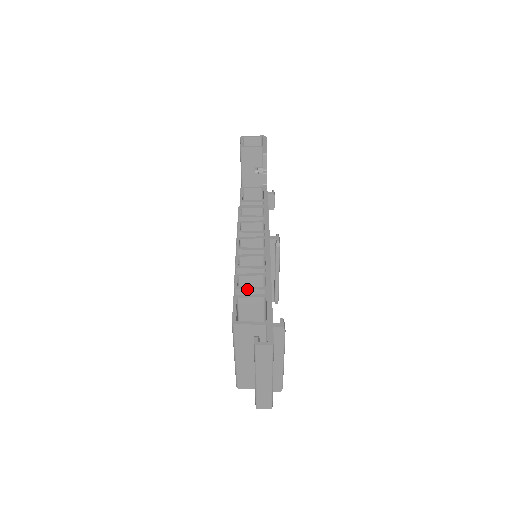
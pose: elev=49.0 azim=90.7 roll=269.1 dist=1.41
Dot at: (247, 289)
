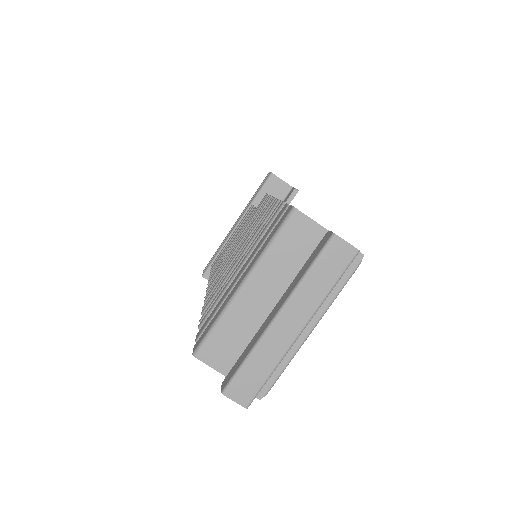
Dot at: occluded
